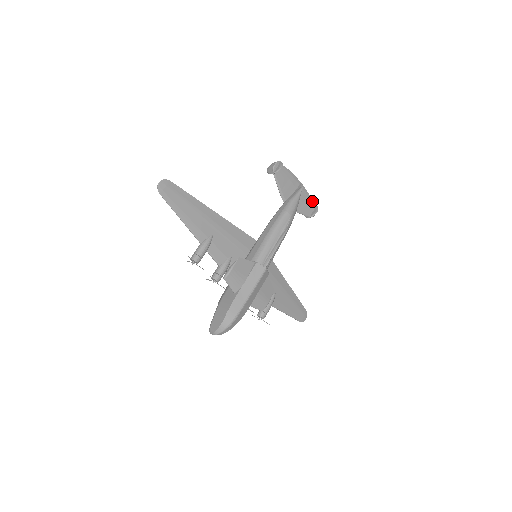
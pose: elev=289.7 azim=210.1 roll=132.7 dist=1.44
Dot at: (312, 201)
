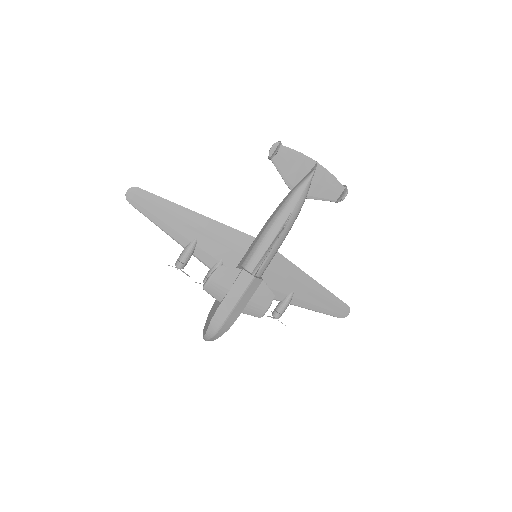
Dot at: (338, 182)
